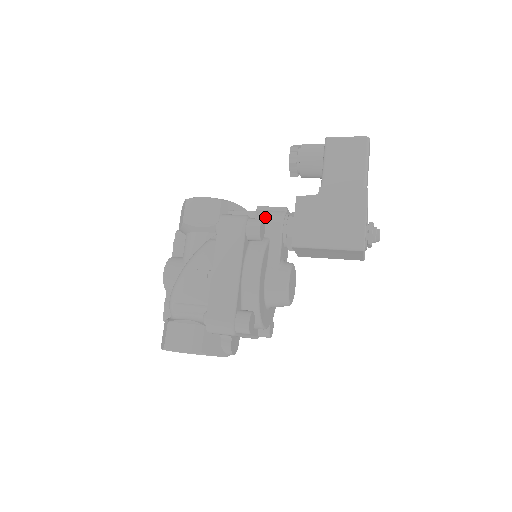
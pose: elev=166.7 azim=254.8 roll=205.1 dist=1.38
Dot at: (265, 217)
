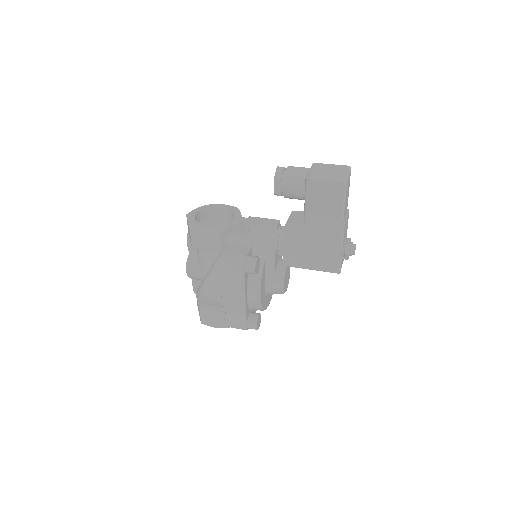
Dot at: (259, 240)
